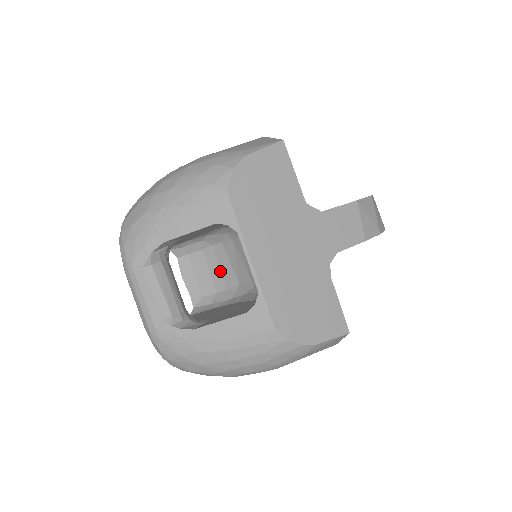
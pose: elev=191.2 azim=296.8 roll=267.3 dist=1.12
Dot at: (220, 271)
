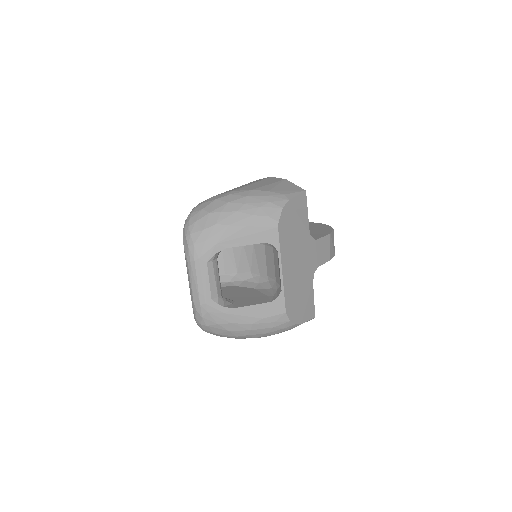
Dot at: (223, 260)
